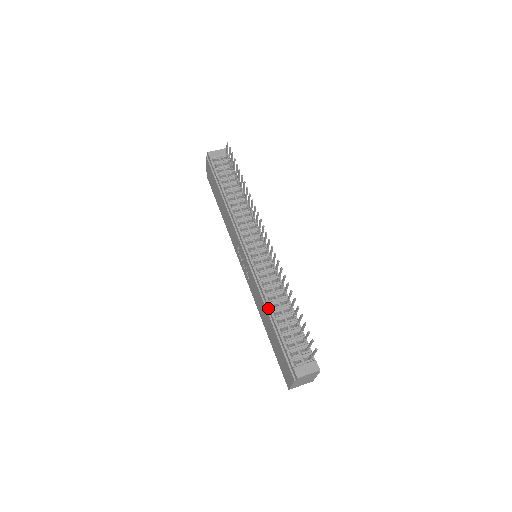
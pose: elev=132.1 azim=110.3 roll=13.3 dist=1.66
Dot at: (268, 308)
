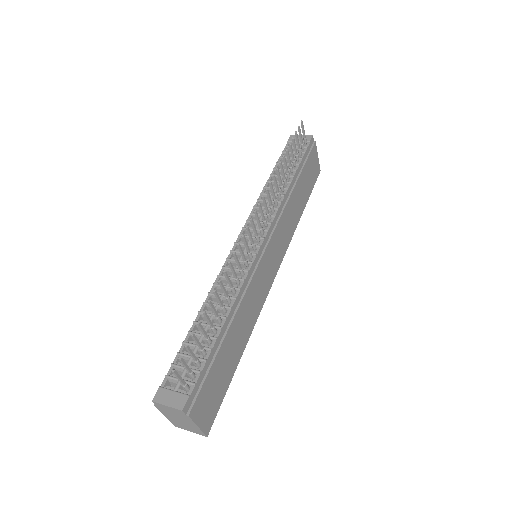
Dot at: (203, 309)
